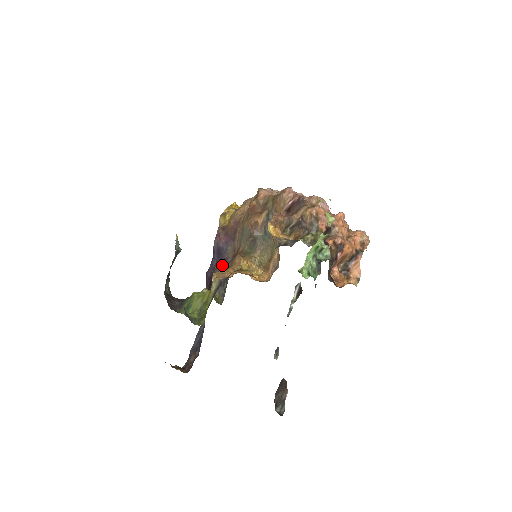
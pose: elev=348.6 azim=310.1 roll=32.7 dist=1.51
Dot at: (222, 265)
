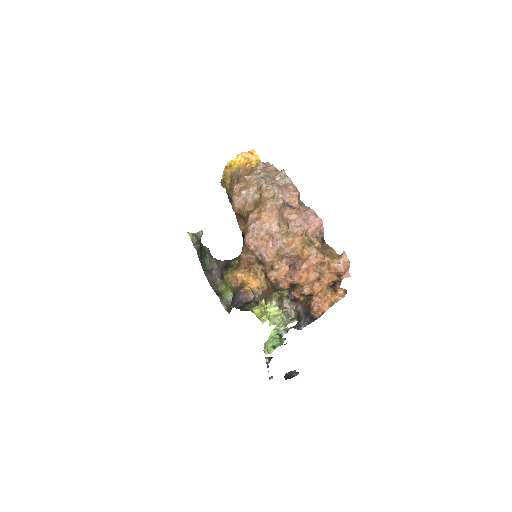
Dot at: occluded
